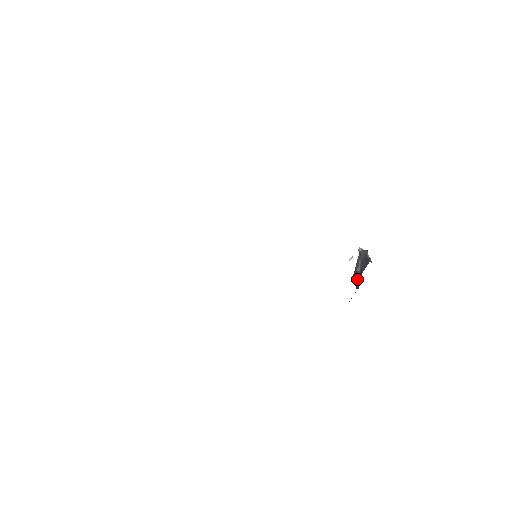
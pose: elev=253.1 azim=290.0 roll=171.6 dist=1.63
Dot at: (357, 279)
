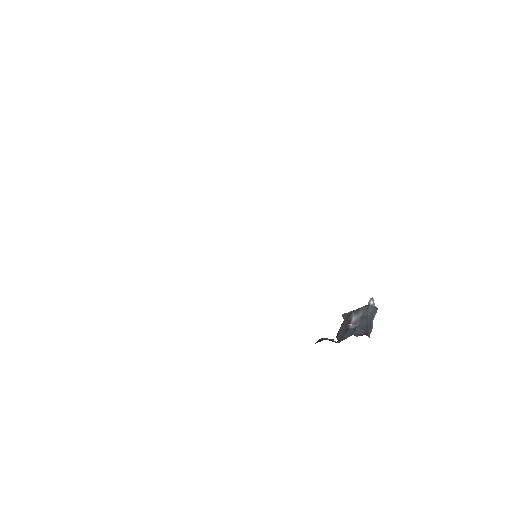
Dot at: (344, 331)
